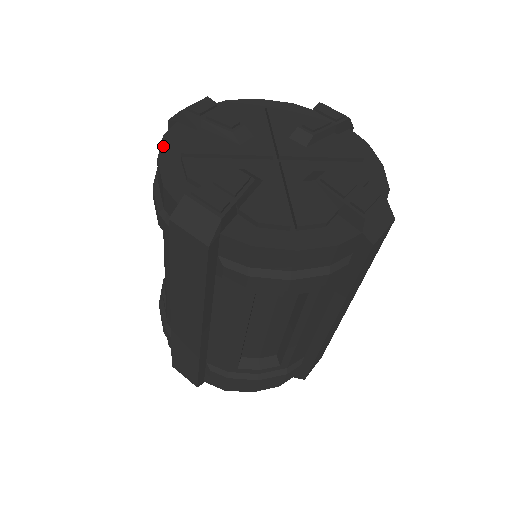
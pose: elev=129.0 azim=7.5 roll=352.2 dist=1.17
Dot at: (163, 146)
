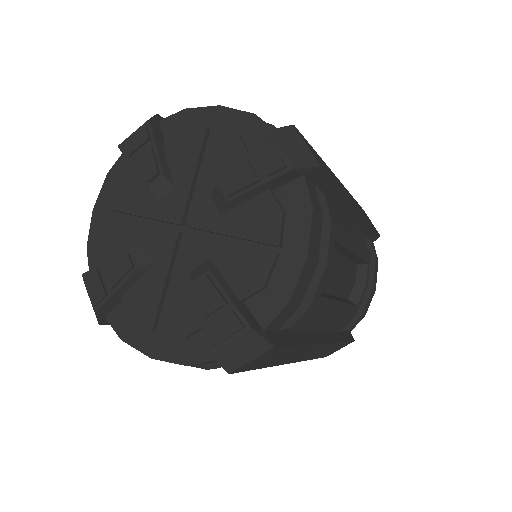
Dot at: (102, 190)
